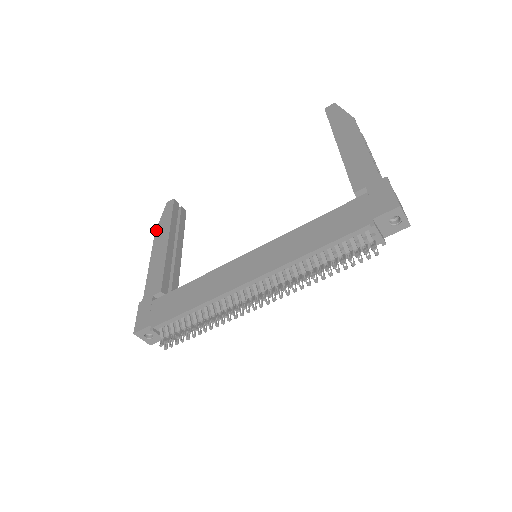
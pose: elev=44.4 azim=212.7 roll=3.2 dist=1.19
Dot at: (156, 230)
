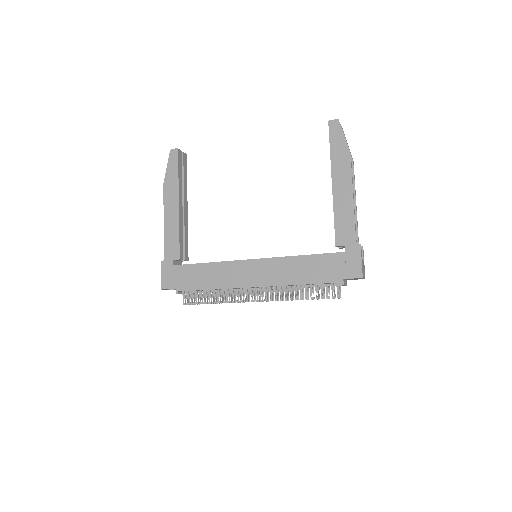
Dot at: (164, 183)
